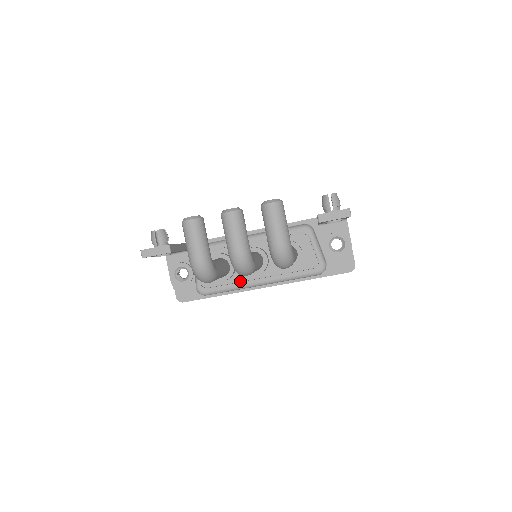
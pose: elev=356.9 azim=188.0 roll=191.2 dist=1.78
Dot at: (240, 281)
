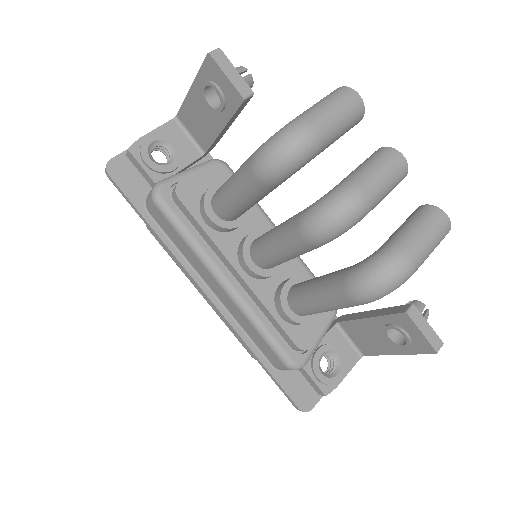
Dot at: (211, 249)
